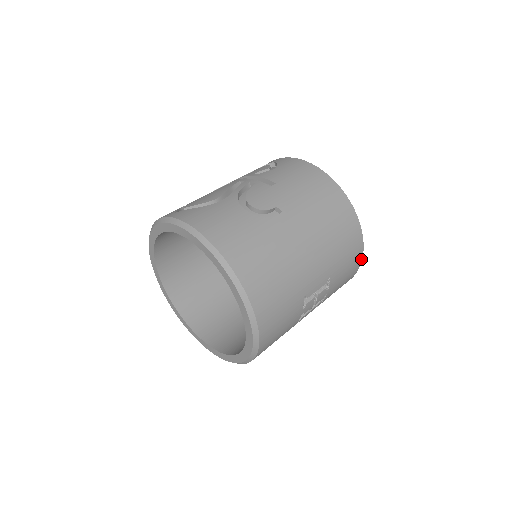
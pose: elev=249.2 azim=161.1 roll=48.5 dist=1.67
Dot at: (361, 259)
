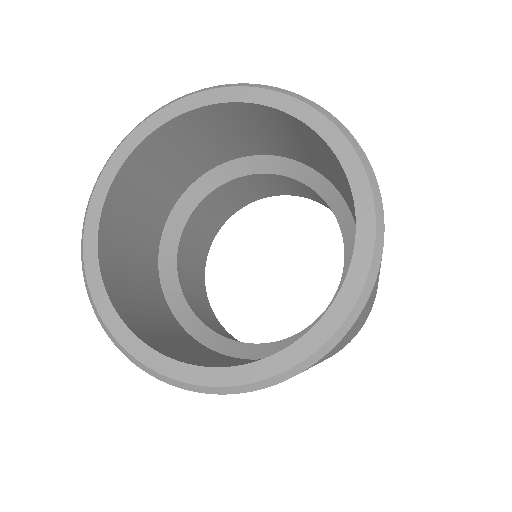
Dot at: occluded
